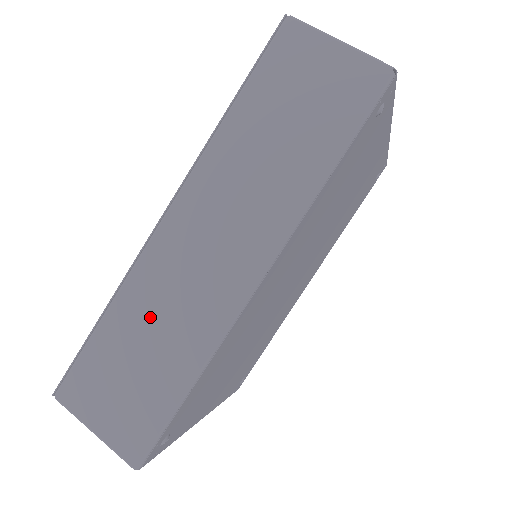
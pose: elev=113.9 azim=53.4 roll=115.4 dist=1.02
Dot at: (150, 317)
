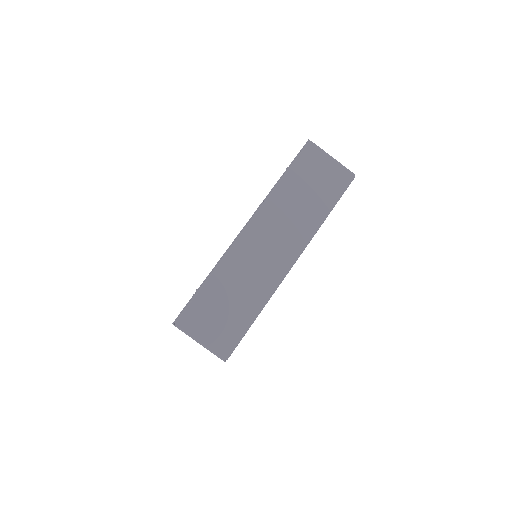
Dot at: (236, 280)
